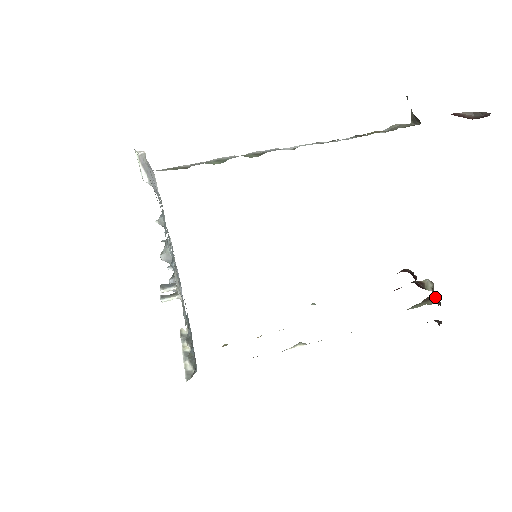
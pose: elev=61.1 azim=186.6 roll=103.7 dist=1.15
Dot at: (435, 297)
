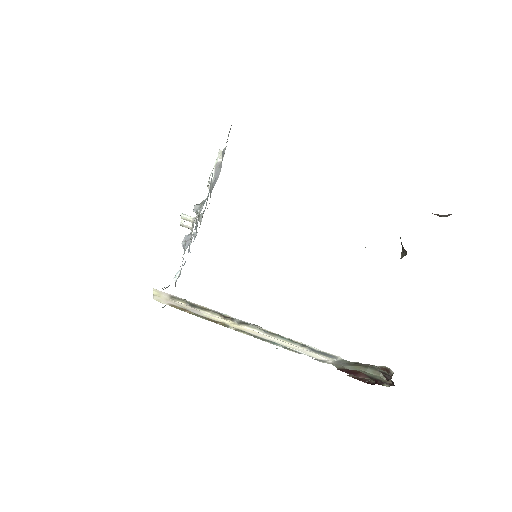
Dot at: (390, 372)
